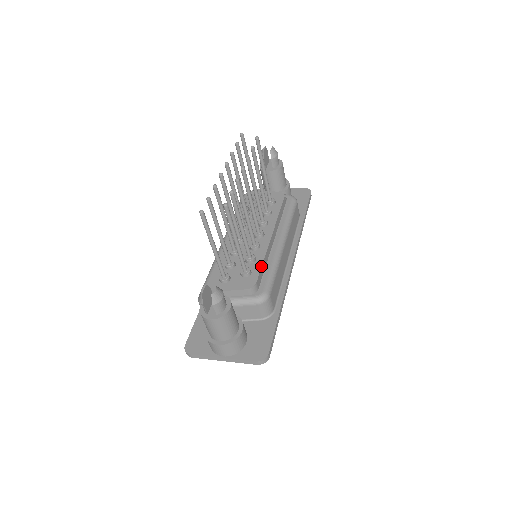
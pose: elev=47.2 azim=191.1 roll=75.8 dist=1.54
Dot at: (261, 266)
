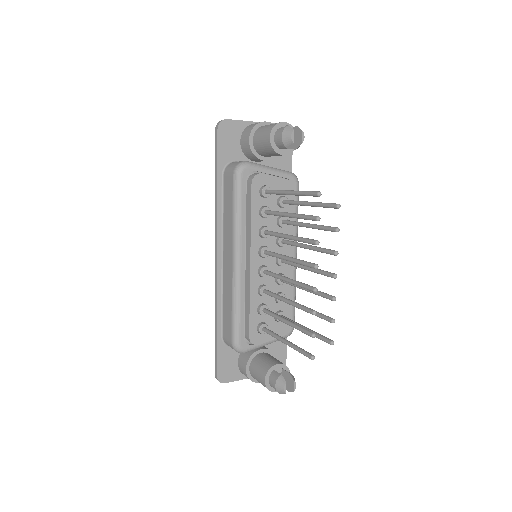
Dot at: occluded
